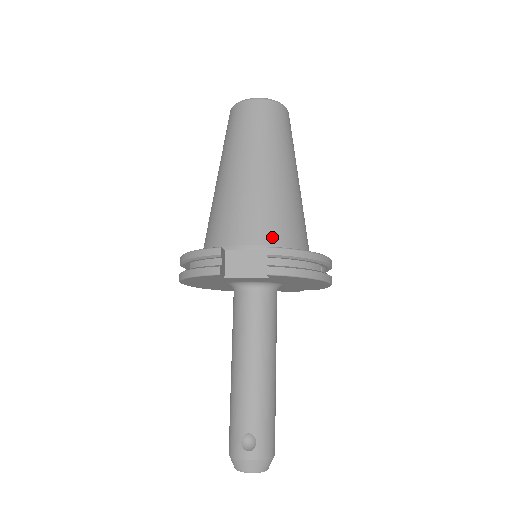
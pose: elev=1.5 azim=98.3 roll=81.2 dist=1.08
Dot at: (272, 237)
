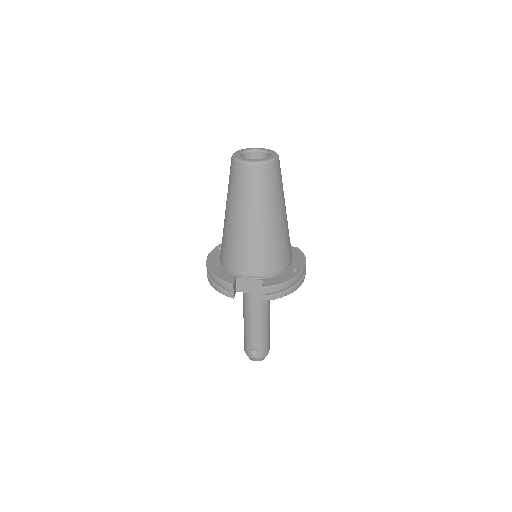
Dot at: (265, 270)
